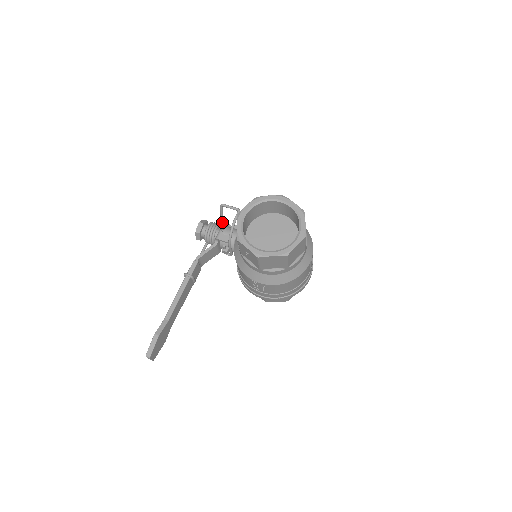
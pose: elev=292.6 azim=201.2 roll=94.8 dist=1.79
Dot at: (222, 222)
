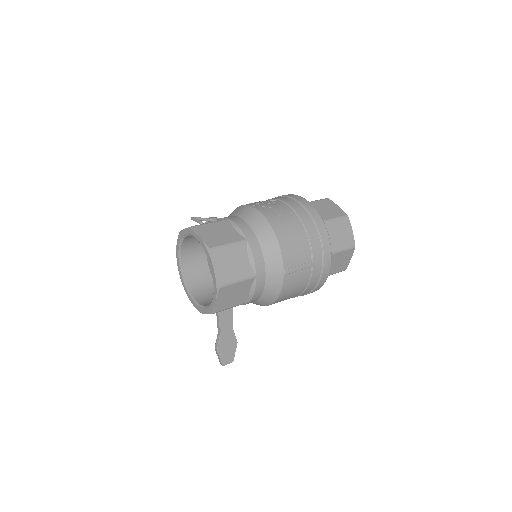
Dot at: occluded
